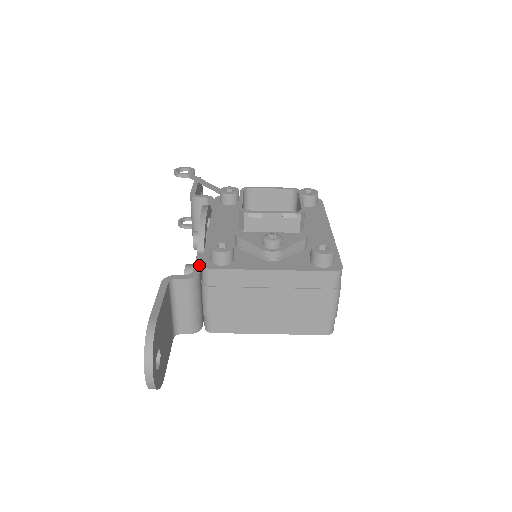
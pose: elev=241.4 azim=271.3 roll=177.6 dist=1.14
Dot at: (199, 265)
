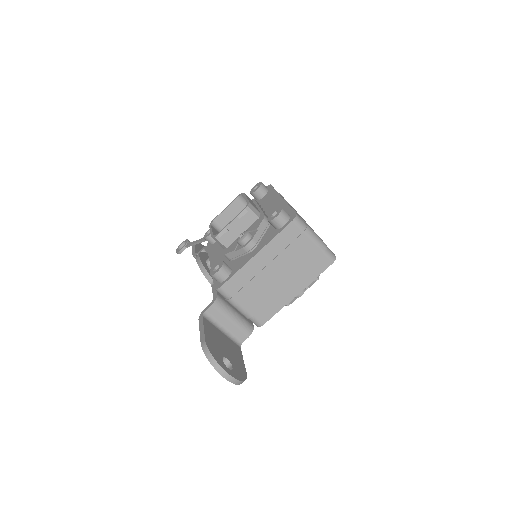
Dot at: (215, 291)
